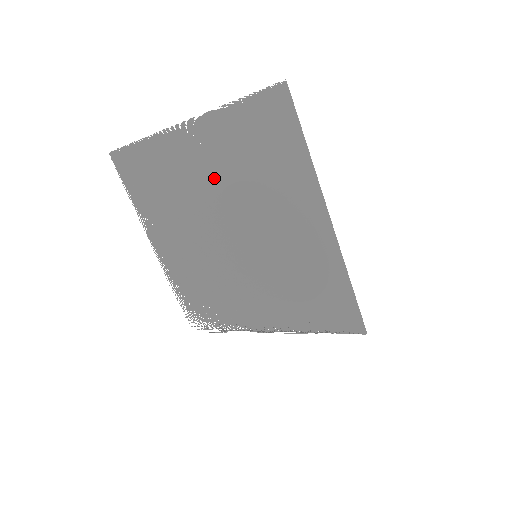
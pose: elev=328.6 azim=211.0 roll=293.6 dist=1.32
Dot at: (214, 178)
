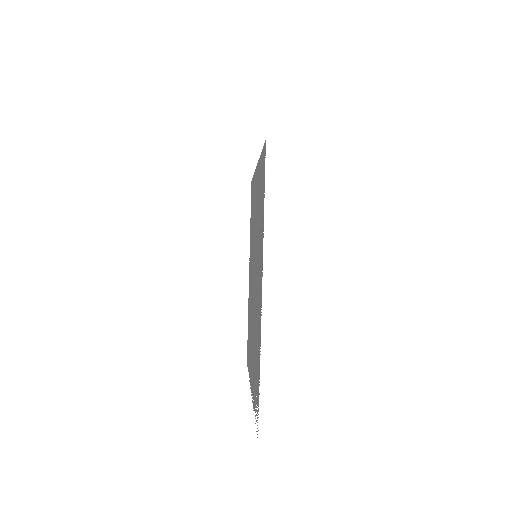
Dot at: (251, 266)
